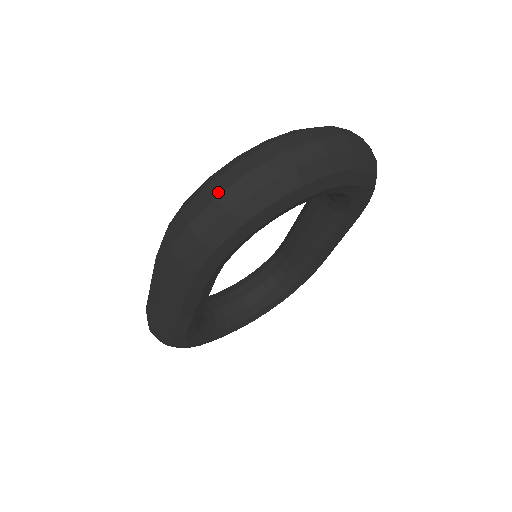
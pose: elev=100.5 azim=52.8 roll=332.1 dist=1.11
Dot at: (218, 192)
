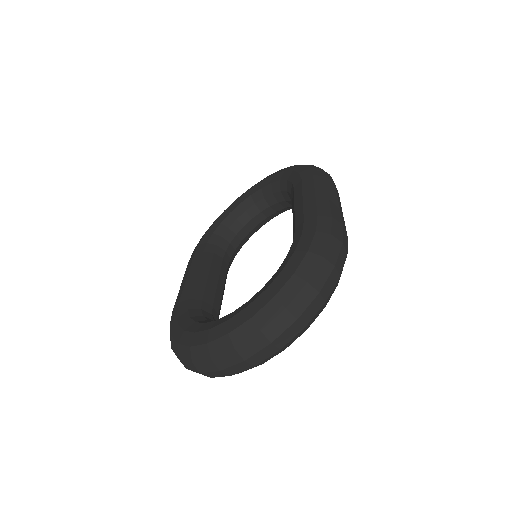
Dot at: (186, 368)
